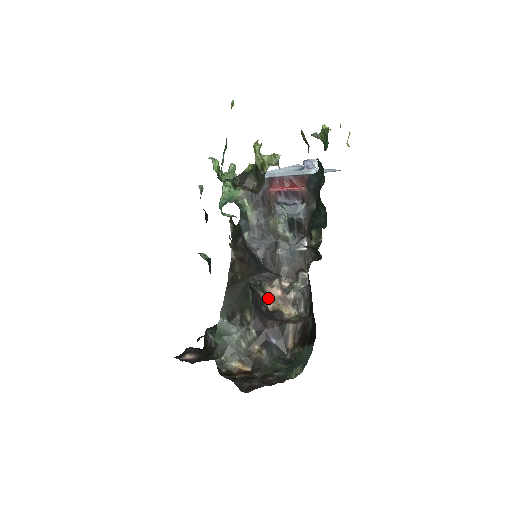
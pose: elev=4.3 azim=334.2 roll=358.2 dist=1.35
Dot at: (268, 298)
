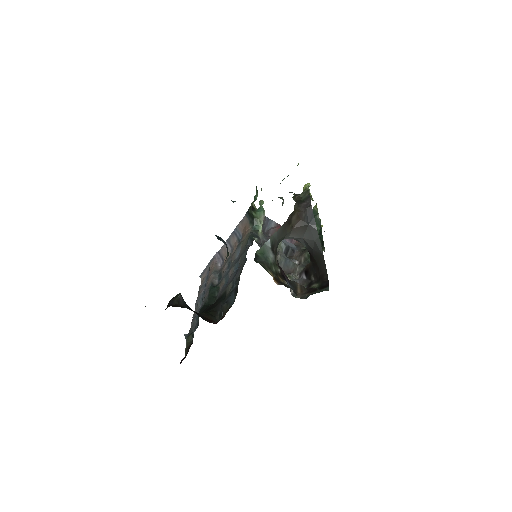
Dot at: occluded
